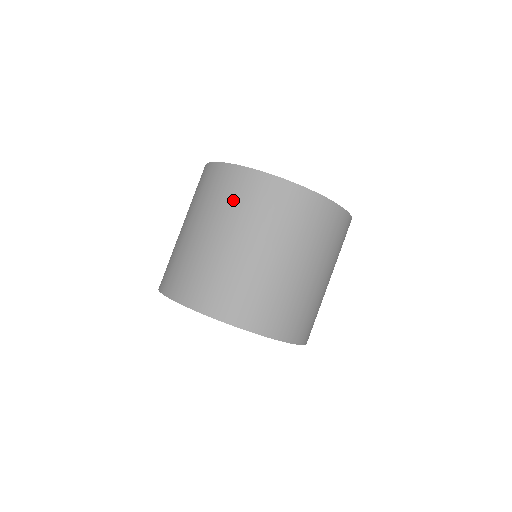
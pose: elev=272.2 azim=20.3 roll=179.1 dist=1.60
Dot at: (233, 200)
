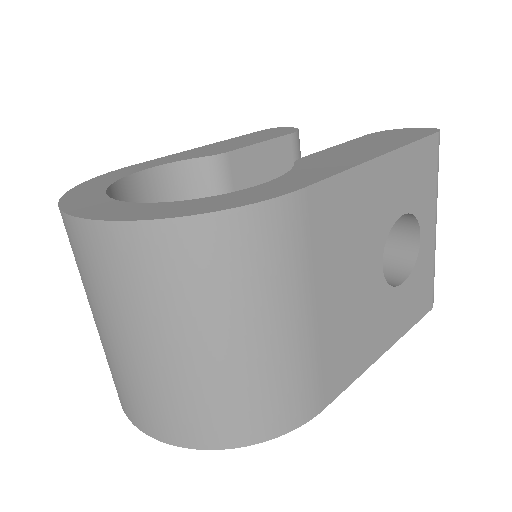
Dot at: occluded
